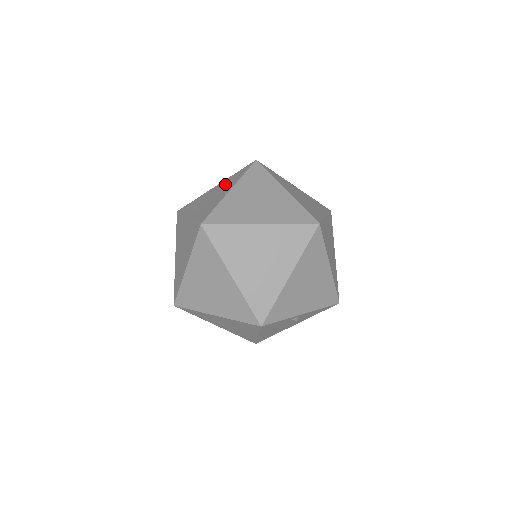
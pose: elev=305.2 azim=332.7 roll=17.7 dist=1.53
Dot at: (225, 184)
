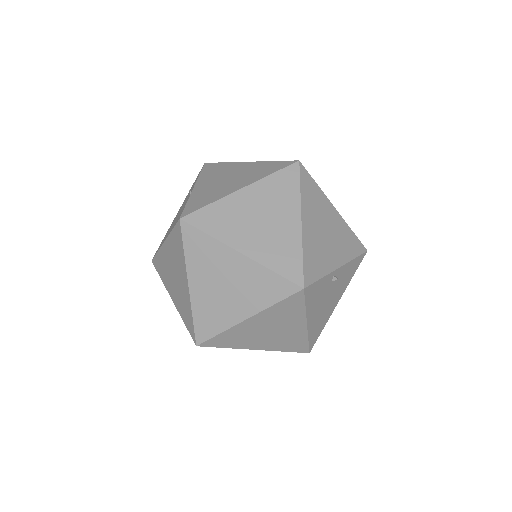
Dot at: (186, 197)
